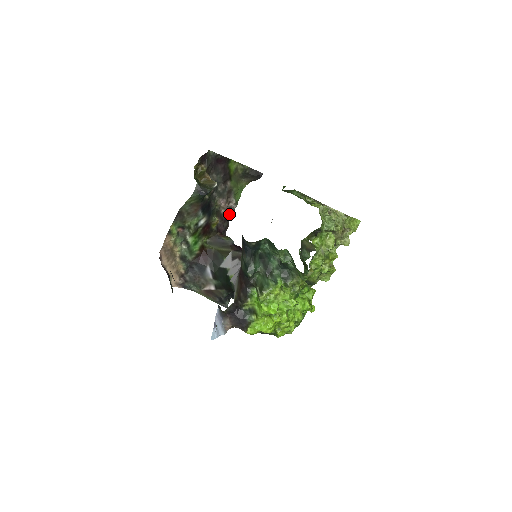
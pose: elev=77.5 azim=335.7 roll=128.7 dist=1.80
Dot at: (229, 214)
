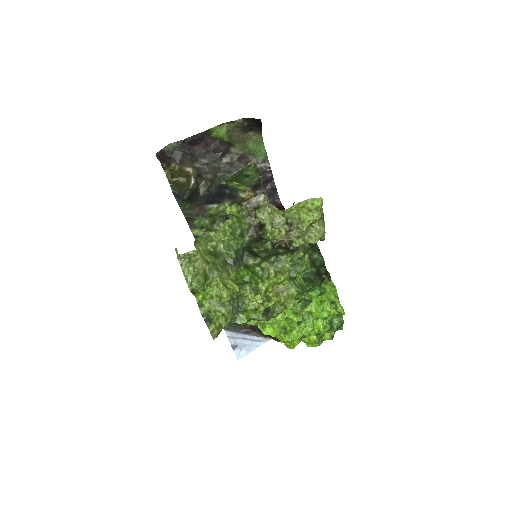
Dot at: (266, 175)
